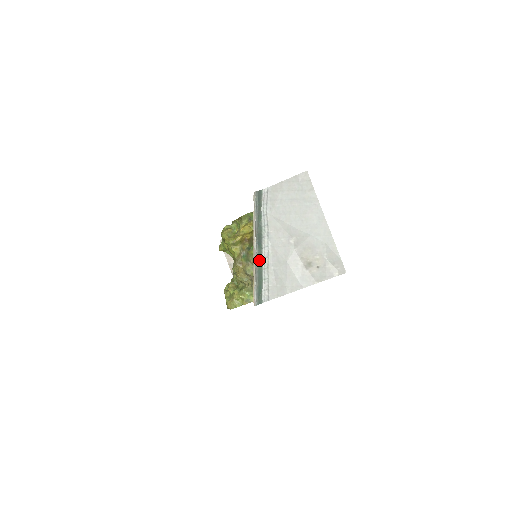
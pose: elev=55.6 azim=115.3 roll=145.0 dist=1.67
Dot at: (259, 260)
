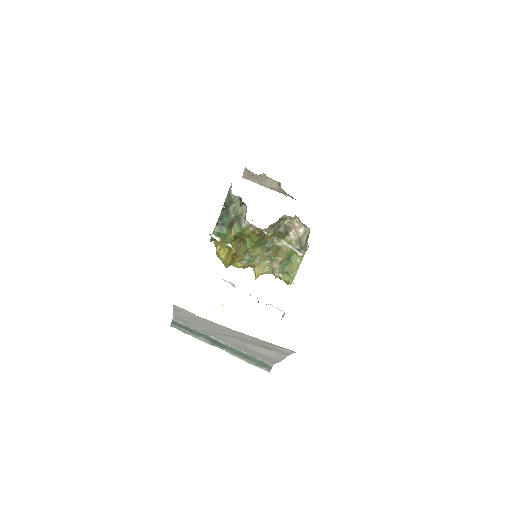
Dot at: (234, 352)
